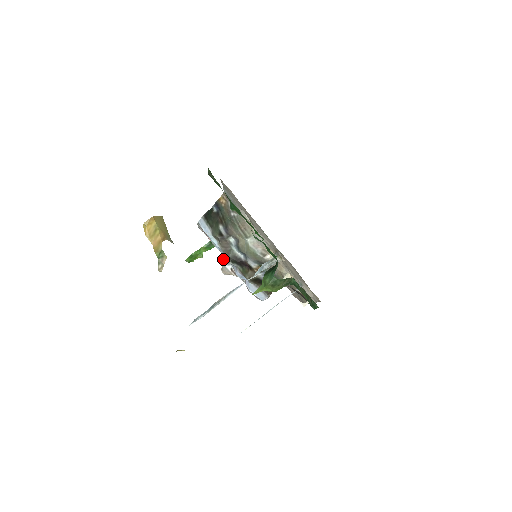
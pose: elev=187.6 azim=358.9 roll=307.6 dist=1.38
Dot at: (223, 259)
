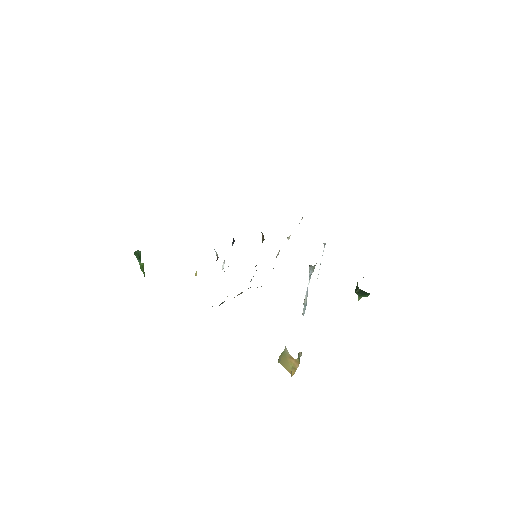
Dot at: occluded
